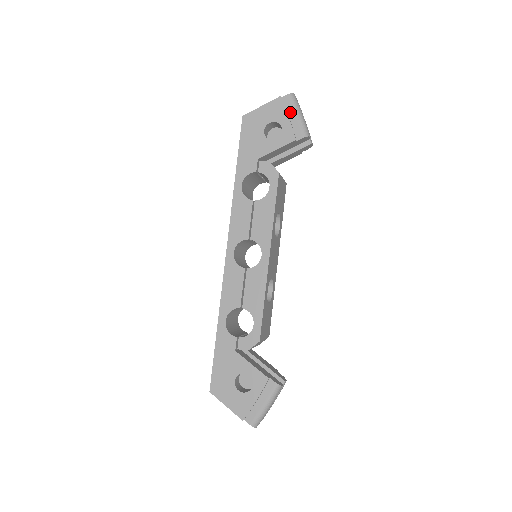
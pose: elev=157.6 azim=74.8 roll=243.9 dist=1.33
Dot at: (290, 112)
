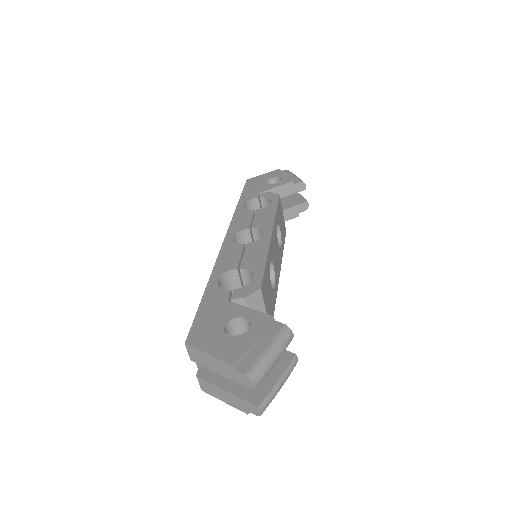
Dot at: occluded
